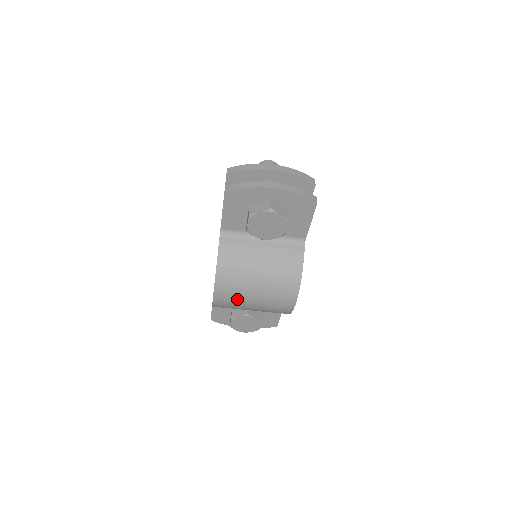
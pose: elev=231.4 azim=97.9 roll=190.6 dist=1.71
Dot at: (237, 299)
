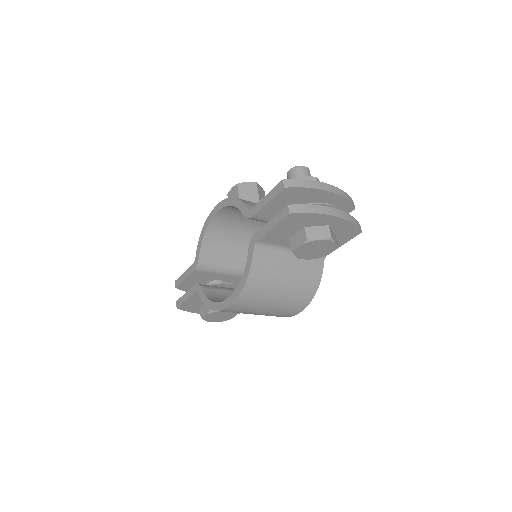
Dot at: (250, 309)
